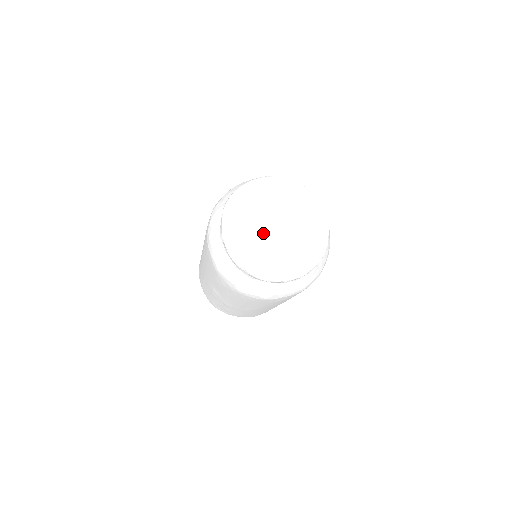
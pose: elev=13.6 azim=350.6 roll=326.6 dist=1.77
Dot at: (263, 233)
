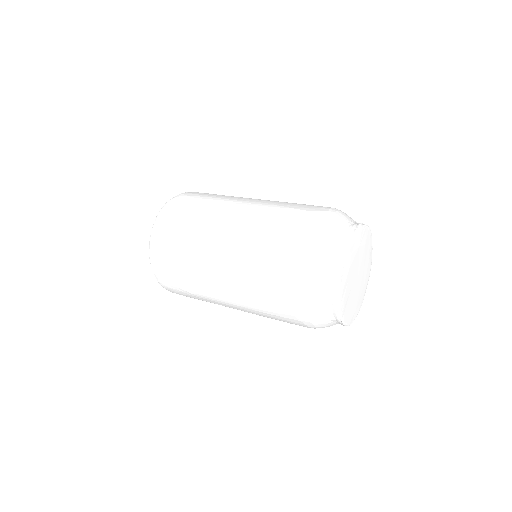
Dot at: (355, 290)
